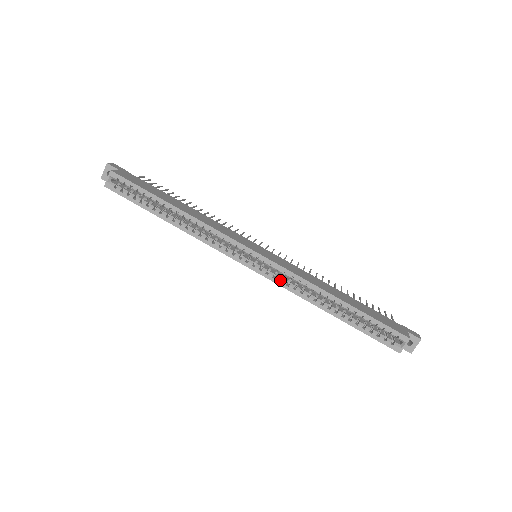
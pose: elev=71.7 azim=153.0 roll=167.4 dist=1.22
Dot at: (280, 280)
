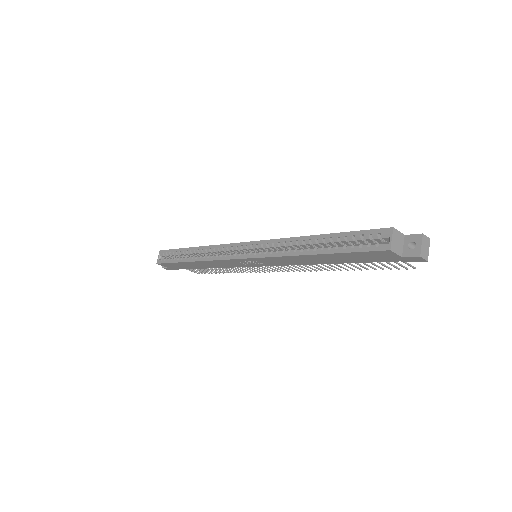
Dot at: occluded
